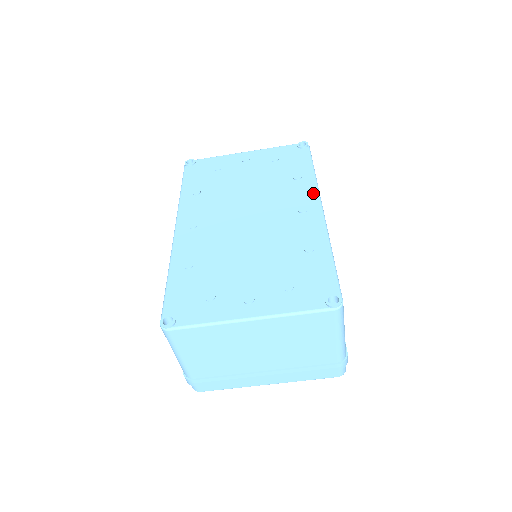
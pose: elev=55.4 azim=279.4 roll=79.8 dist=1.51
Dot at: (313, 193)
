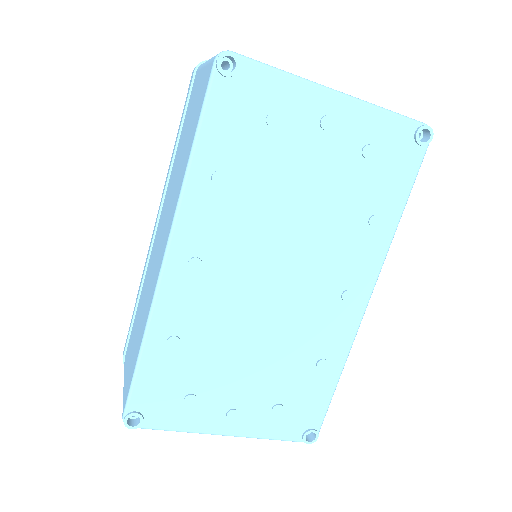
Dot at: (375, 267)
